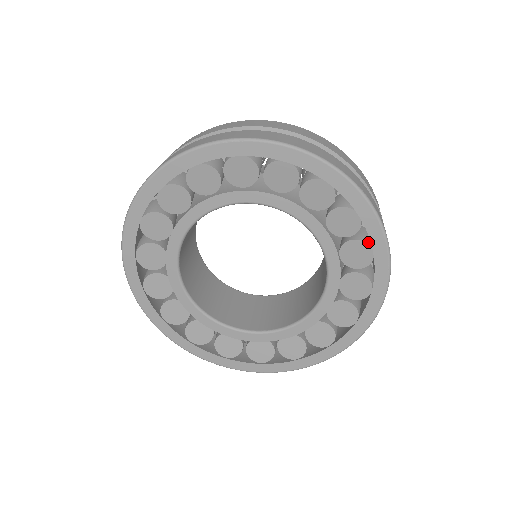
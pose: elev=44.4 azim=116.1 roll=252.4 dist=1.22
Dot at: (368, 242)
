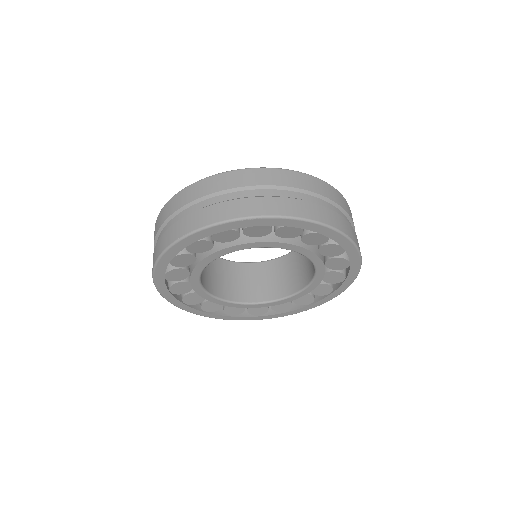
Dot at: (347, 258)
